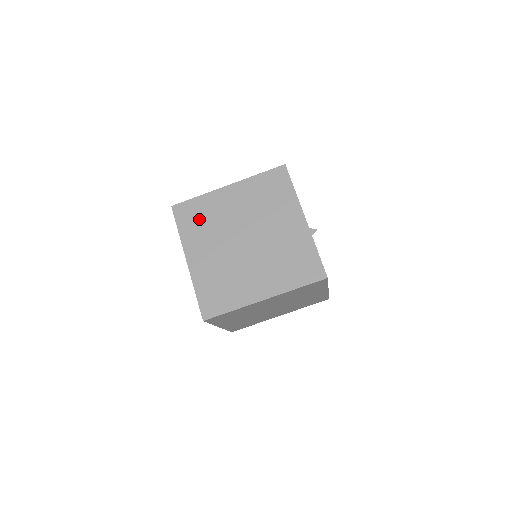
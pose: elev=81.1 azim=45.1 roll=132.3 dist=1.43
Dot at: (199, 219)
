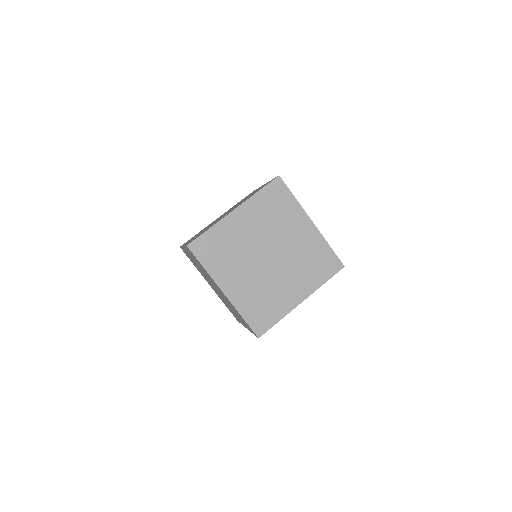
Dot at: (219, 250)
